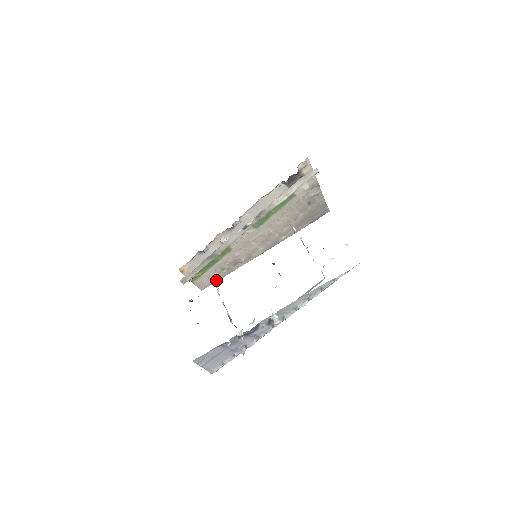
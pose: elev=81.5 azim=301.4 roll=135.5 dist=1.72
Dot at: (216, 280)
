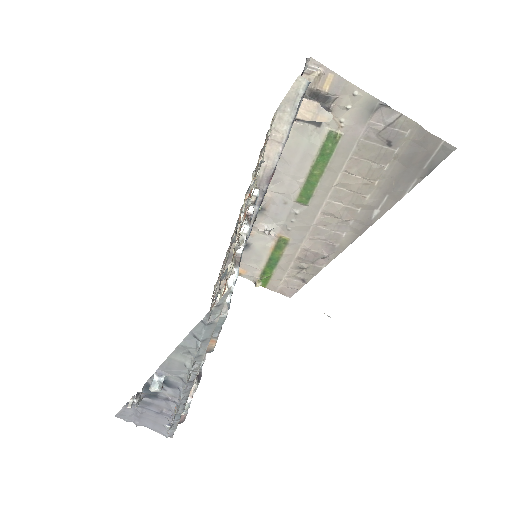
Dot at: (302, 284)
